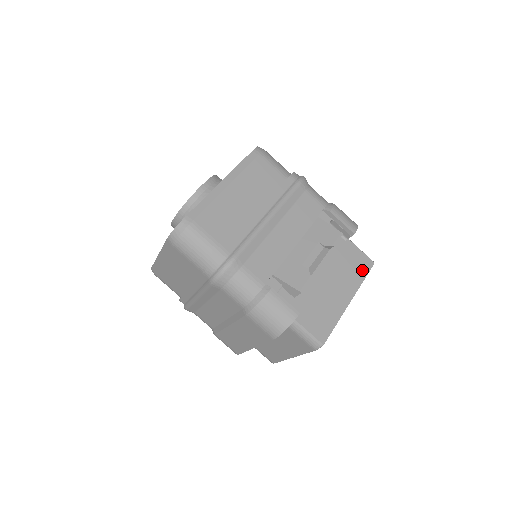
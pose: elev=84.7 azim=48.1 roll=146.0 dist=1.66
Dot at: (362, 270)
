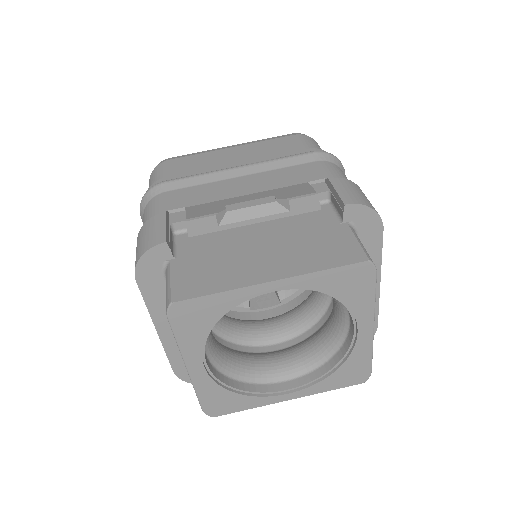
Dot at: (334, 259)
